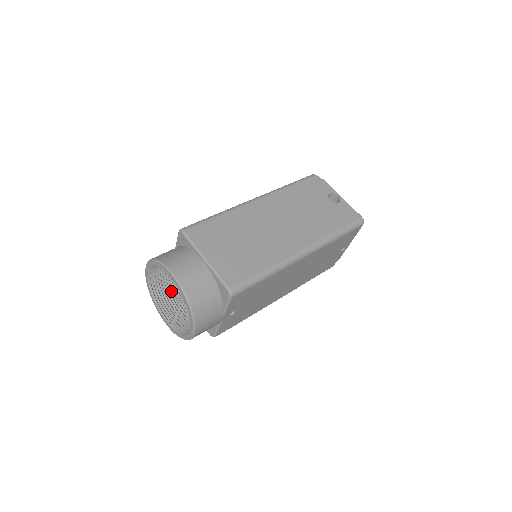
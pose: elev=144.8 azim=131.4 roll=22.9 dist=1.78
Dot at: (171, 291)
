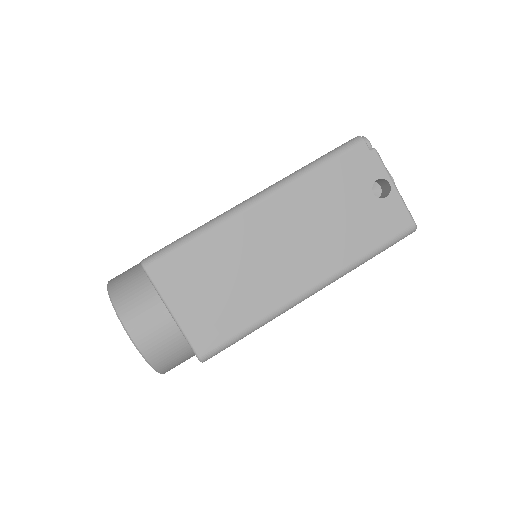
Dot at: occluded
